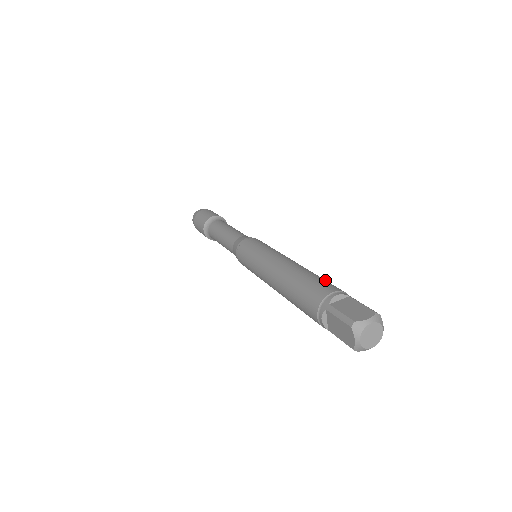
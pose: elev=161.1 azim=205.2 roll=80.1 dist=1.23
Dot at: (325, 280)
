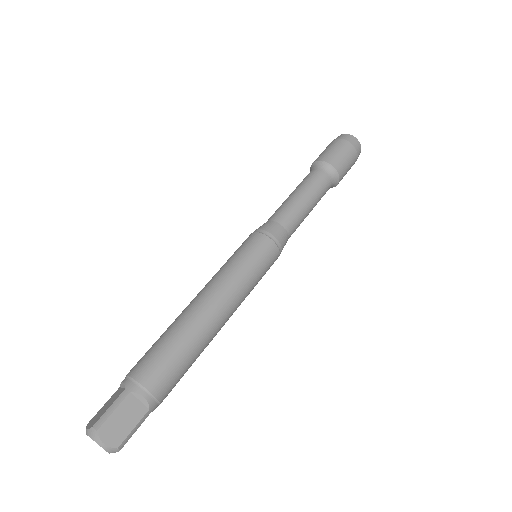
Dot at: (182, 371)
